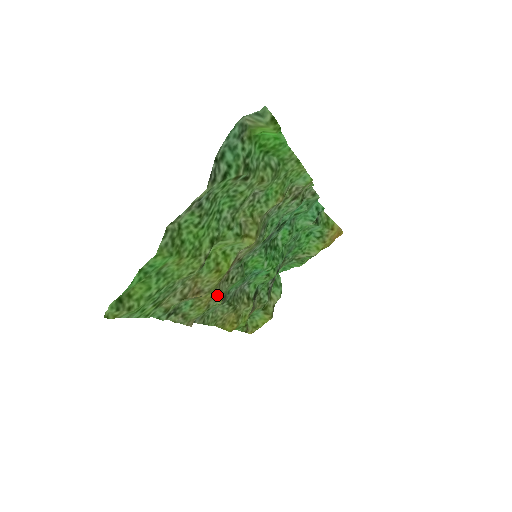
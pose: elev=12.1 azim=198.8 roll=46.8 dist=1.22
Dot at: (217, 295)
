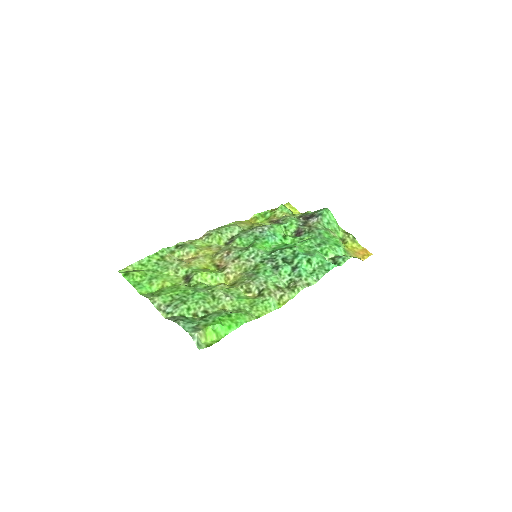
Dot at: (218, 249)
